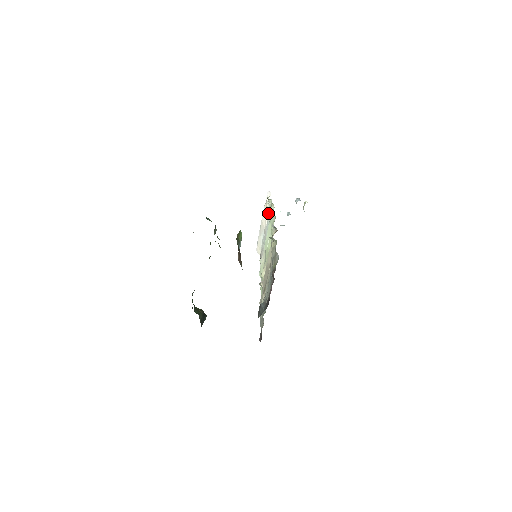
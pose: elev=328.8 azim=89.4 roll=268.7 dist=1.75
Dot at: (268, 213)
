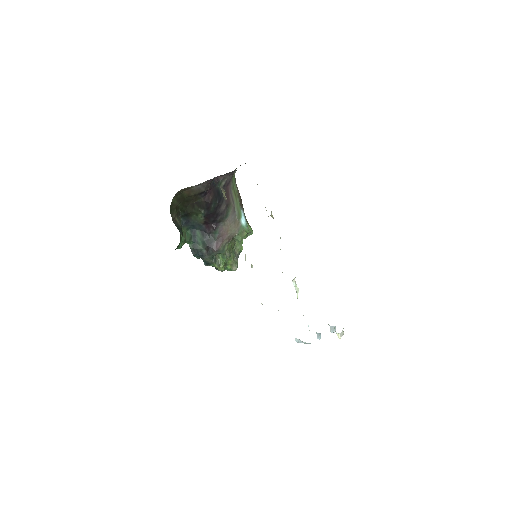
Dot at: occluded
